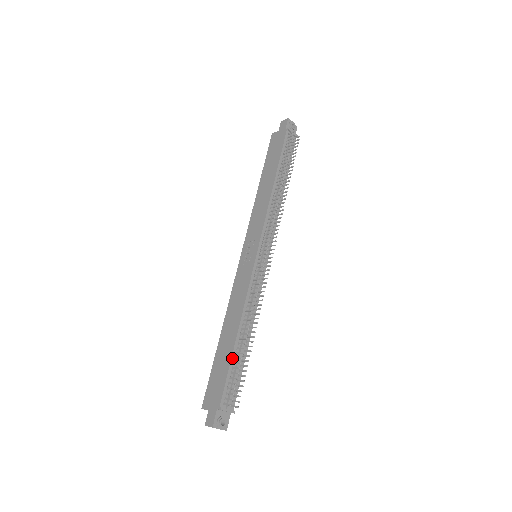
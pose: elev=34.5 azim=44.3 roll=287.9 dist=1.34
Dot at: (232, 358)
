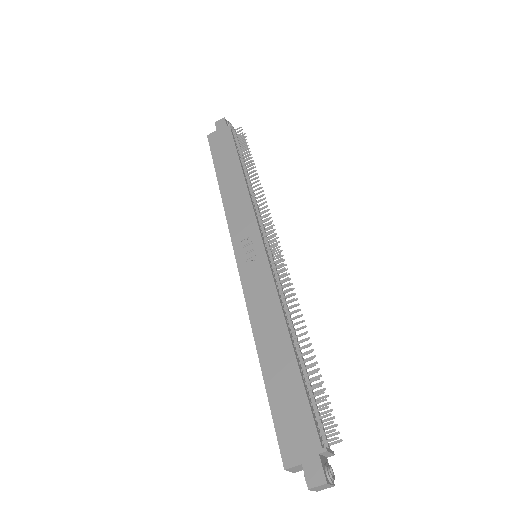
Dot at: (302, 377)
